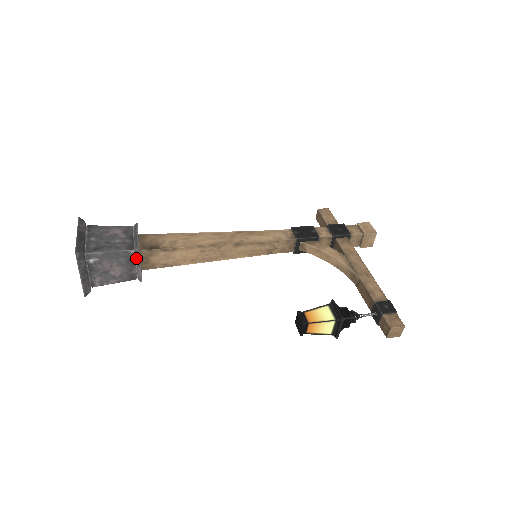
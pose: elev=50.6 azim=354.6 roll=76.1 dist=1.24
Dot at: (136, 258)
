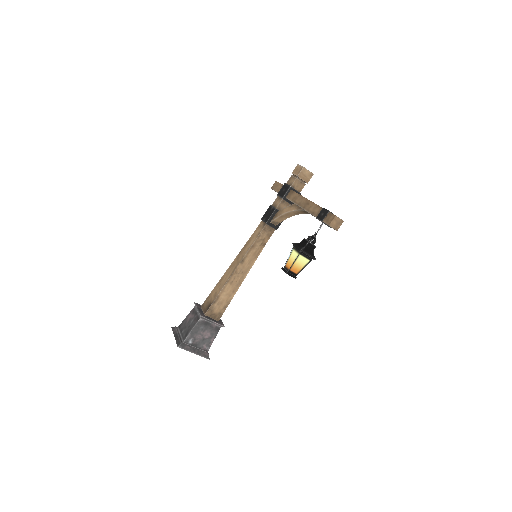
Dot at: (206, 320)
